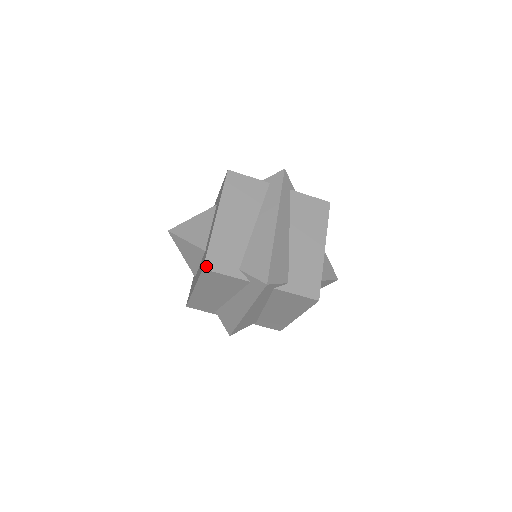
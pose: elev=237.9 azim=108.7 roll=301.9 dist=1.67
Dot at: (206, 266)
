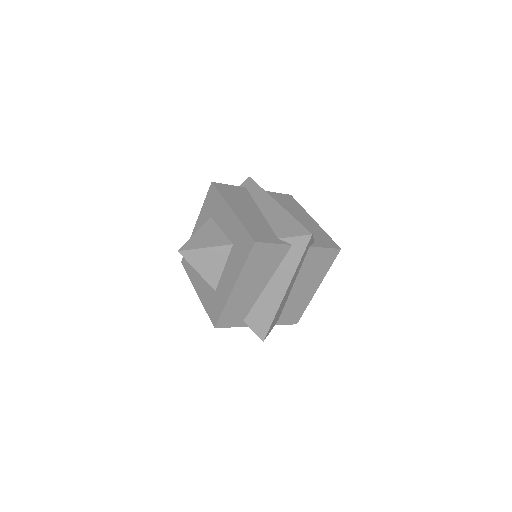
Dot at: (217, 326)
